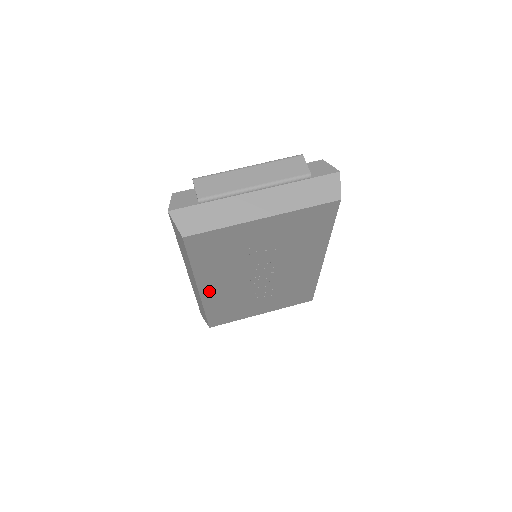
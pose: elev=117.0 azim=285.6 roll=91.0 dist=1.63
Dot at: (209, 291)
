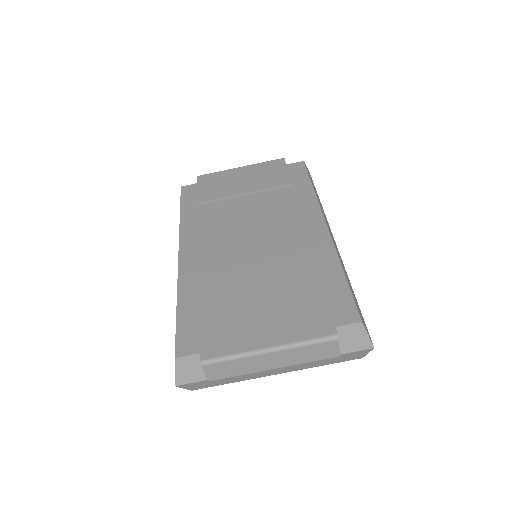
Dot at: occluded
